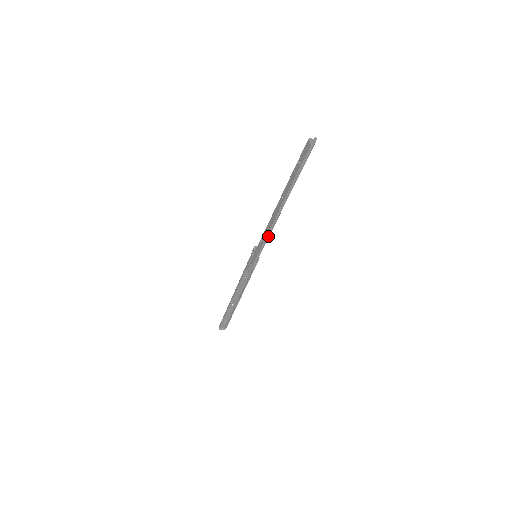
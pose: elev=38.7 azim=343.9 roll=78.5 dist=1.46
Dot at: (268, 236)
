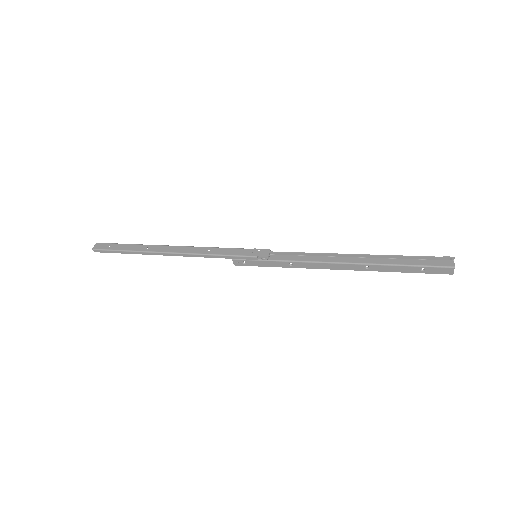
Dot at: (296, 256)
